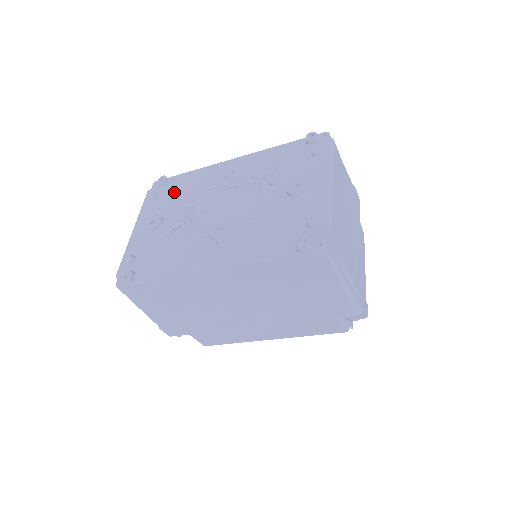
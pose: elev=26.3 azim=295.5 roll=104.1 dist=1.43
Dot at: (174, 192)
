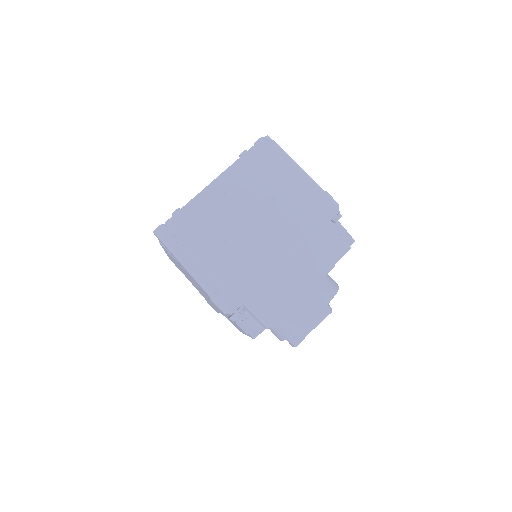
Dot at: occluded
